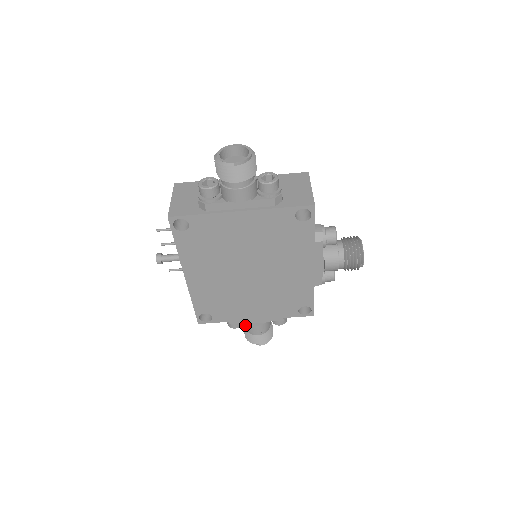
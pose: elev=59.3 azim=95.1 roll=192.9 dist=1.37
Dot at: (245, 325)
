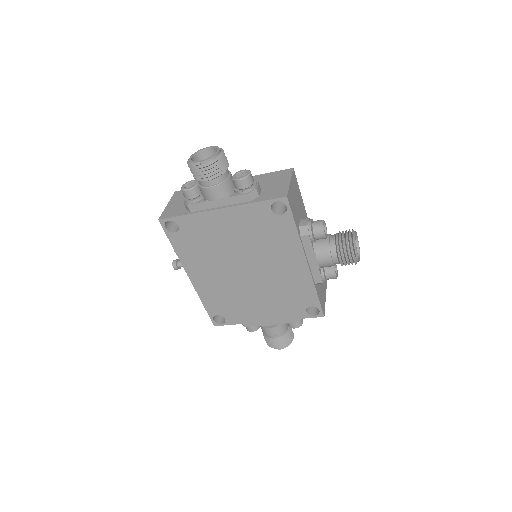
Dot at: (261, 328)
